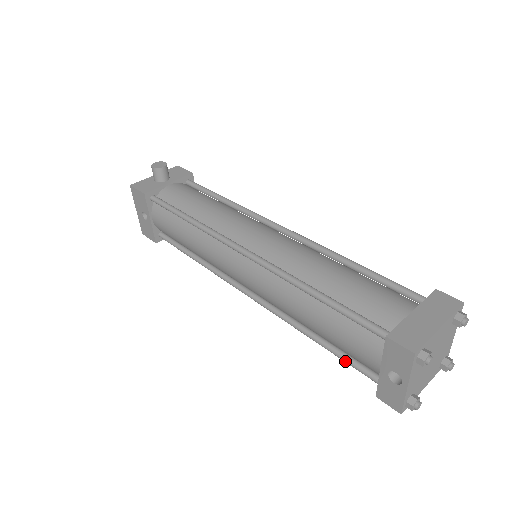
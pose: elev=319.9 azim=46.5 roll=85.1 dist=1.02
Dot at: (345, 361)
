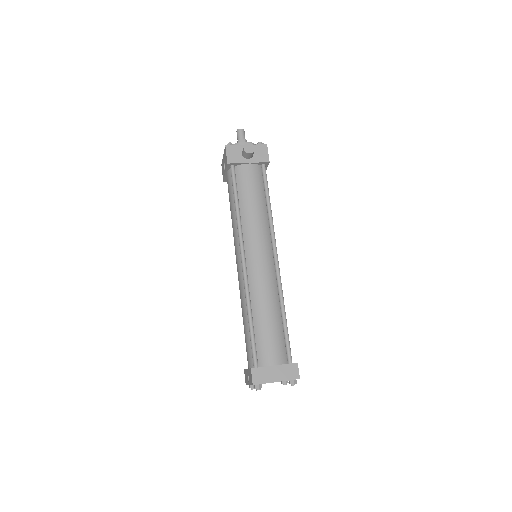
Dot at: occluded
